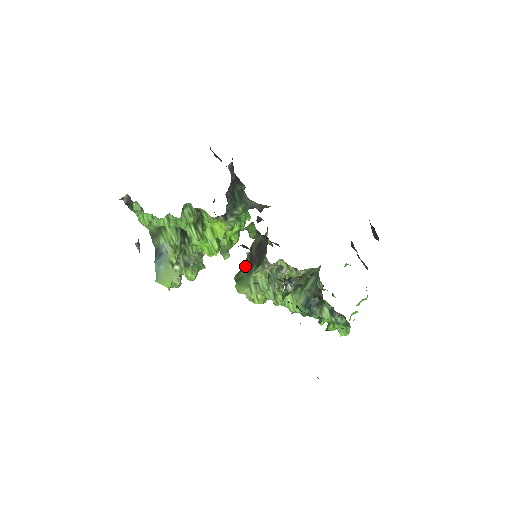
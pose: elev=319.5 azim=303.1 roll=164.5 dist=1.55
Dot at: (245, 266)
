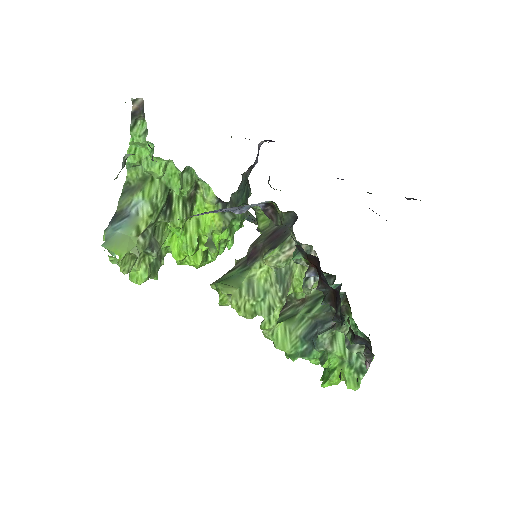
Dot at: (235, 267)
